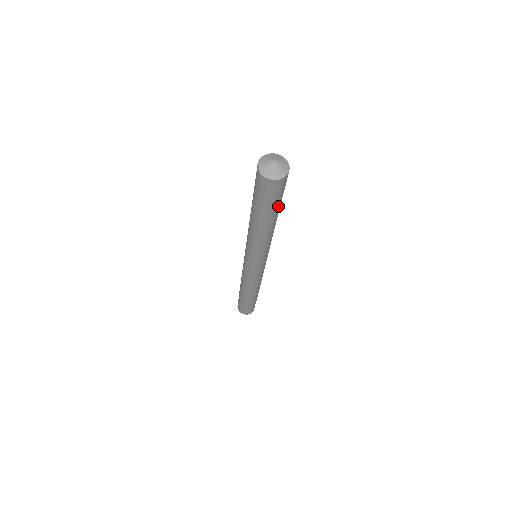
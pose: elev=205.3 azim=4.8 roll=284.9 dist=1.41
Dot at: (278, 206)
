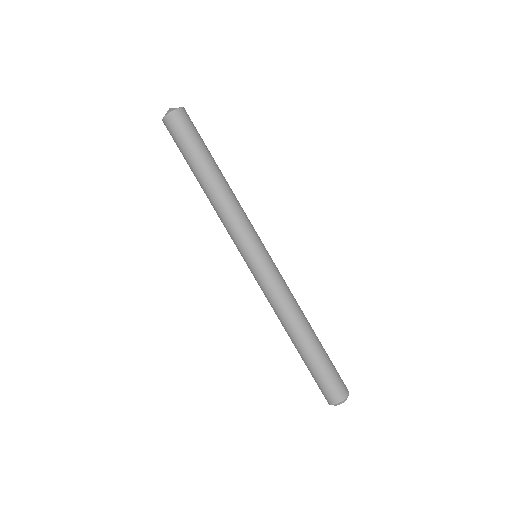
Dot at: (207, 148)
